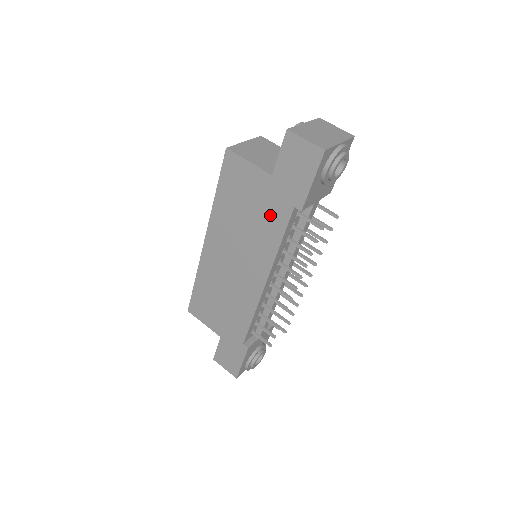
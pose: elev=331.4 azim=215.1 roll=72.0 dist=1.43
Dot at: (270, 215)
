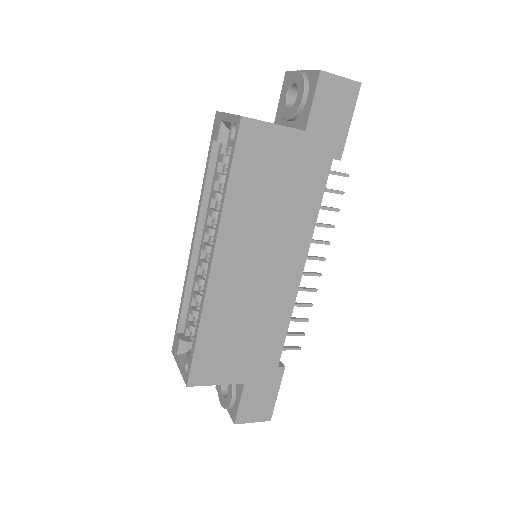
Dot at: (305, 181)
